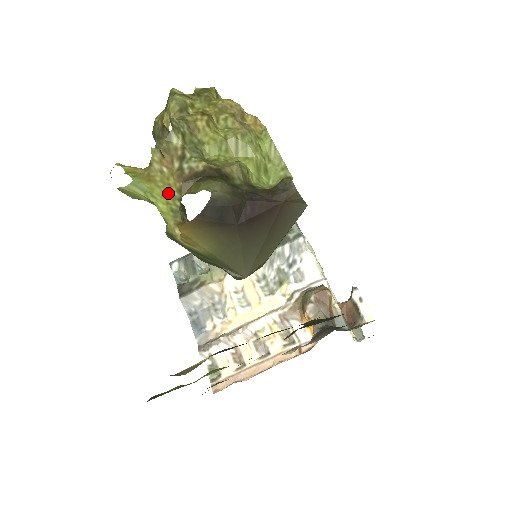
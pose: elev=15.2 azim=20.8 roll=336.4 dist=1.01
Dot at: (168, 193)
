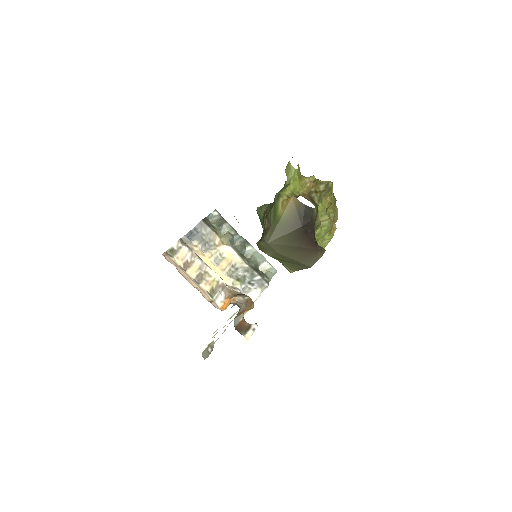
Dot at: (299, 189)
